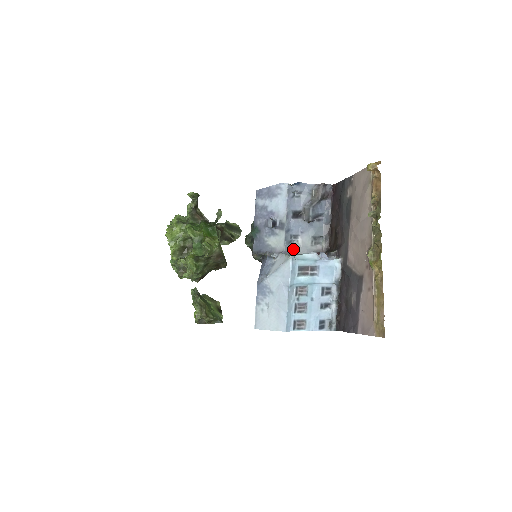
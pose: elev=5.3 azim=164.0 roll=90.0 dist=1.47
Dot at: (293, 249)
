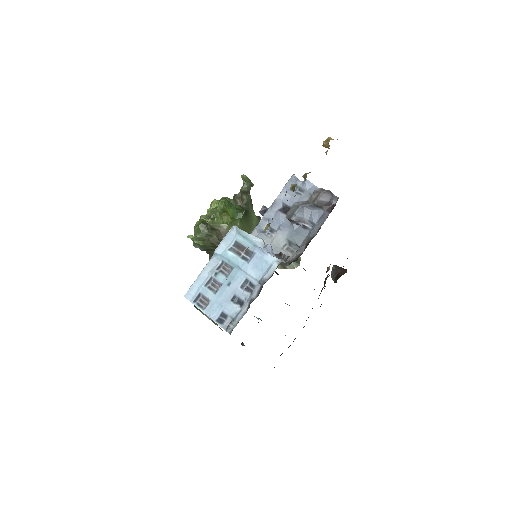
Dot at: occluded
